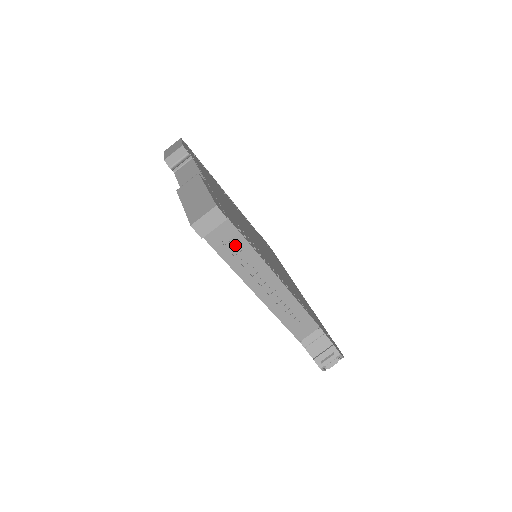
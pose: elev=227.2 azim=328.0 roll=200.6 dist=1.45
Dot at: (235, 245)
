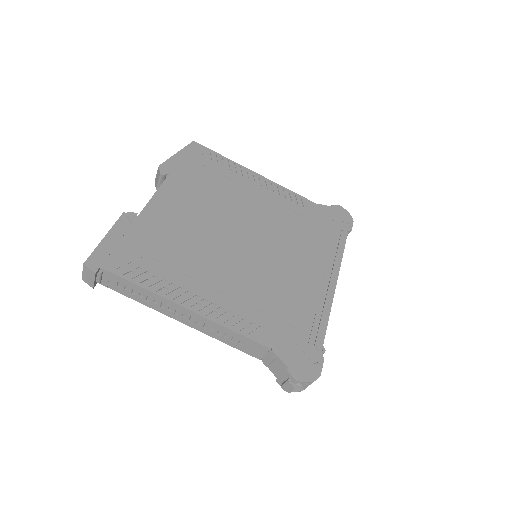
Dot at: (128, 287)
